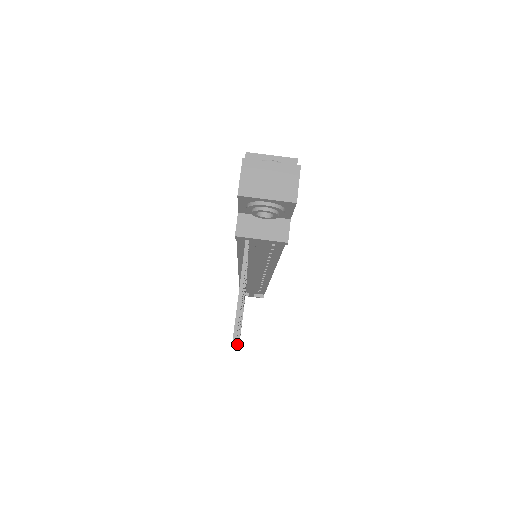
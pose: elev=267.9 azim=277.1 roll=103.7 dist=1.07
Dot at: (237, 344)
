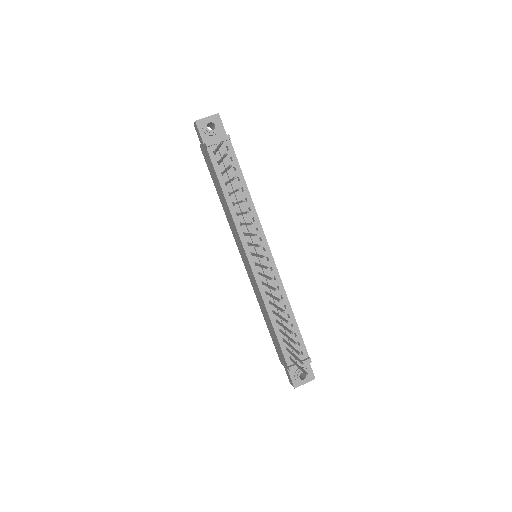
Dot at: (252, 223)
